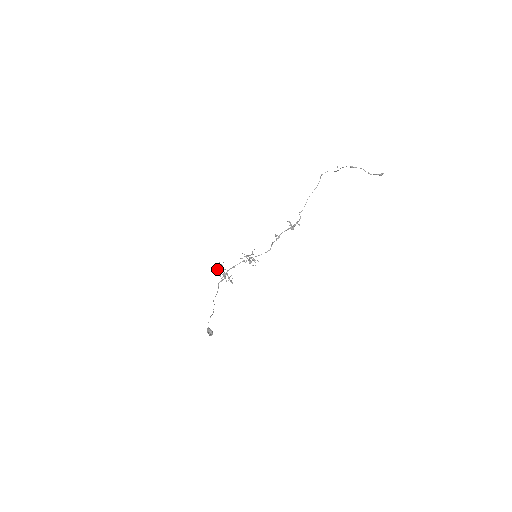
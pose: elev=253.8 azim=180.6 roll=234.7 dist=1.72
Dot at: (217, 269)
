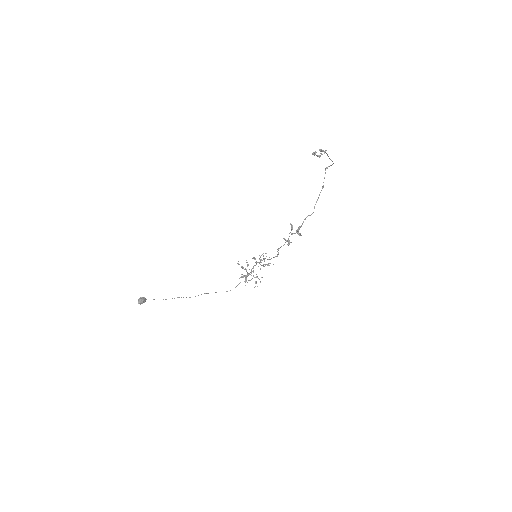
Dot at: (241, 266)
